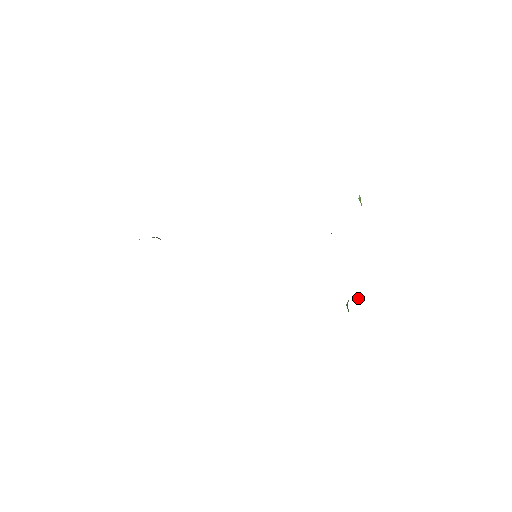
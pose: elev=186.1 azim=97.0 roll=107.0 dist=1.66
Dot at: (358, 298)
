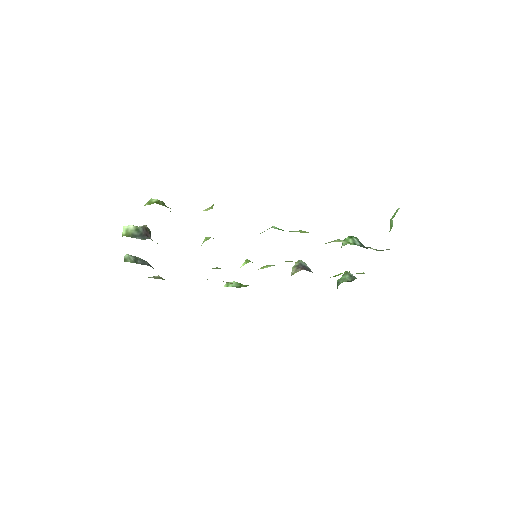
Dot at: (351, 274)
